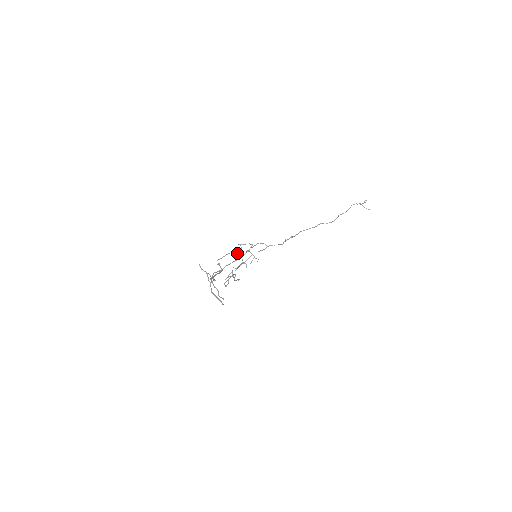
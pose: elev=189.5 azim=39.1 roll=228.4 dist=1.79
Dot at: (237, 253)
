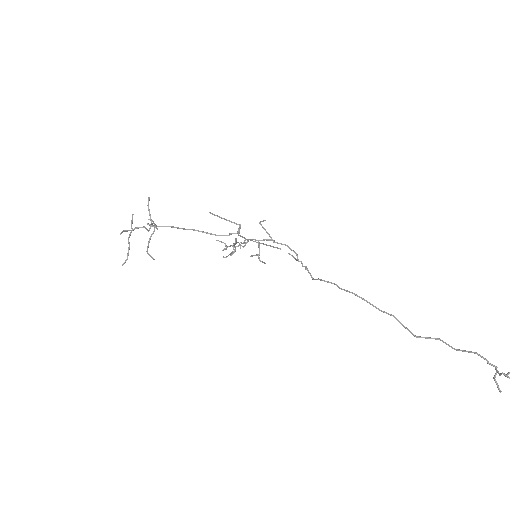
Dot at: (238, 229)
